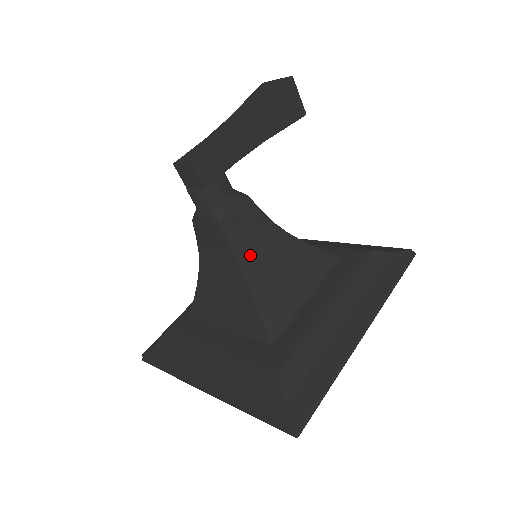
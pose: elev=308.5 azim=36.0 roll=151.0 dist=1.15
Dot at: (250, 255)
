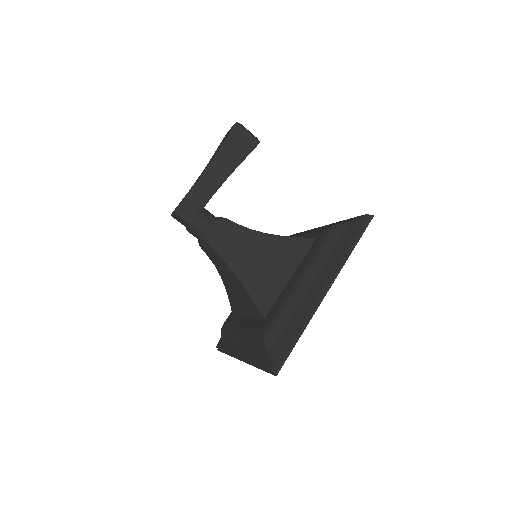
Dot at: (236, 258)
